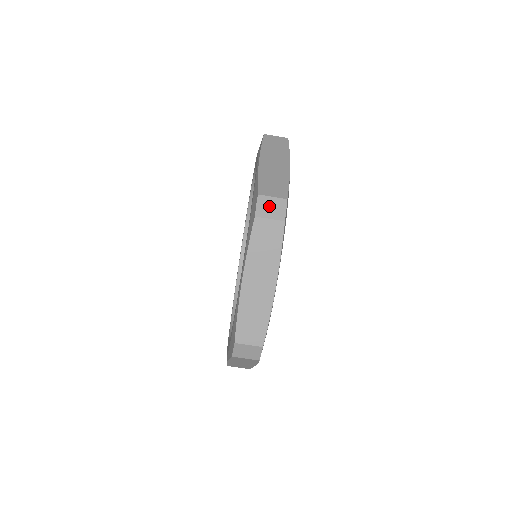
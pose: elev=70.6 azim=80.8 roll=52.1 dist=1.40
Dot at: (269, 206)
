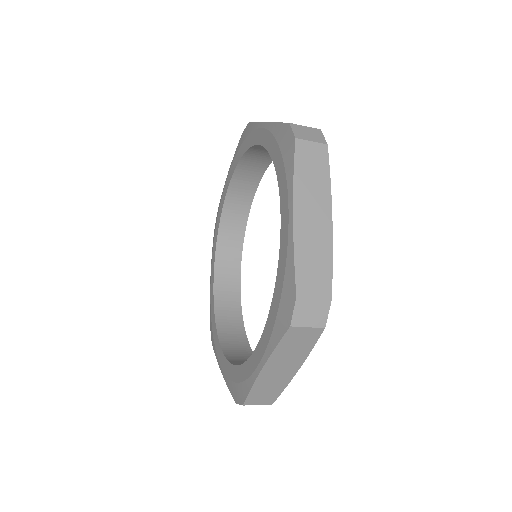
Dot at: occluded
